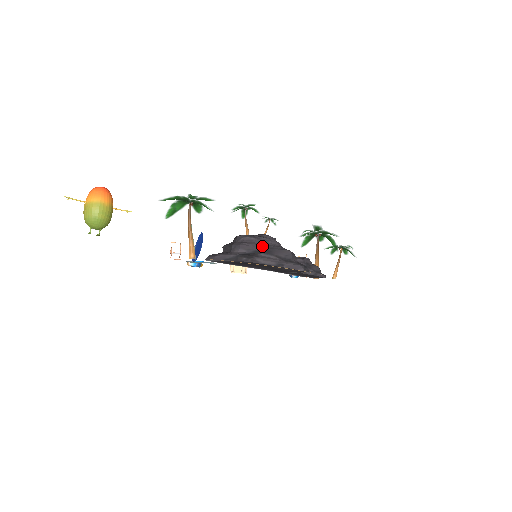
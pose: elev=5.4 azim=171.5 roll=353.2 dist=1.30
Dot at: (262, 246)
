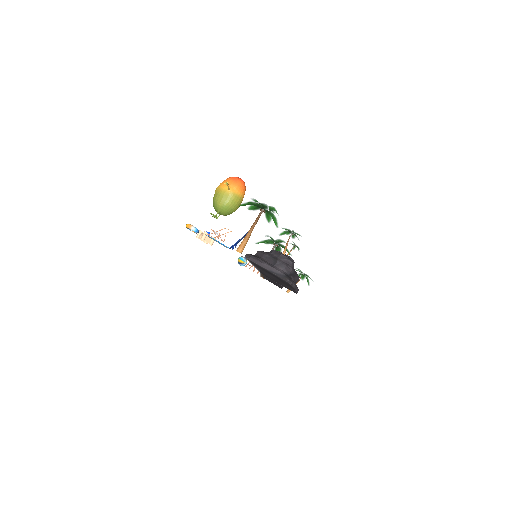
Dot at: (294, 271)
